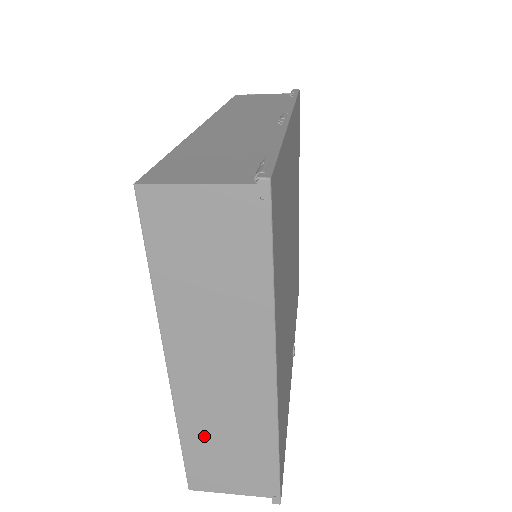
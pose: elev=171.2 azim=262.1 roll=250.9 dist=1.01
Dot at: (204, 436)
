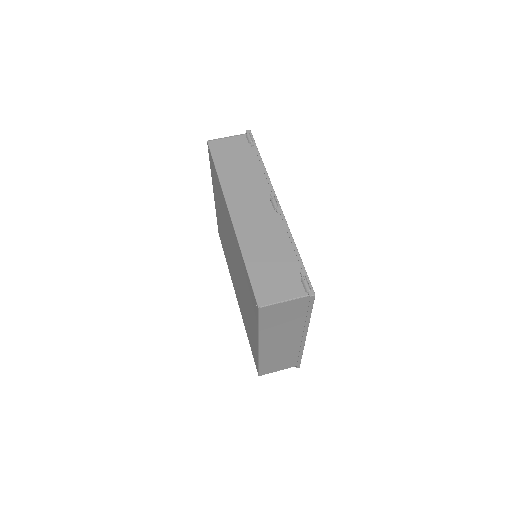
Dot at: (270, 360)
